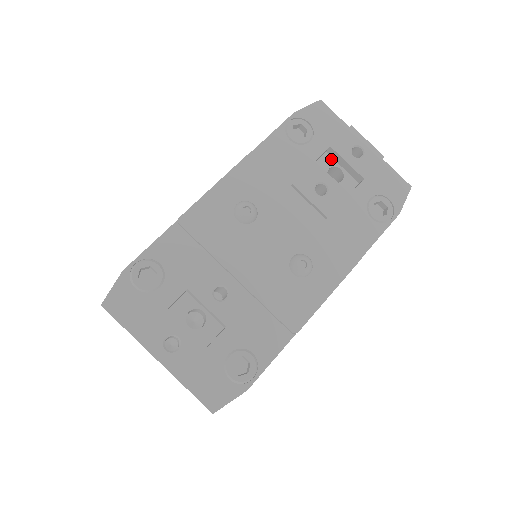
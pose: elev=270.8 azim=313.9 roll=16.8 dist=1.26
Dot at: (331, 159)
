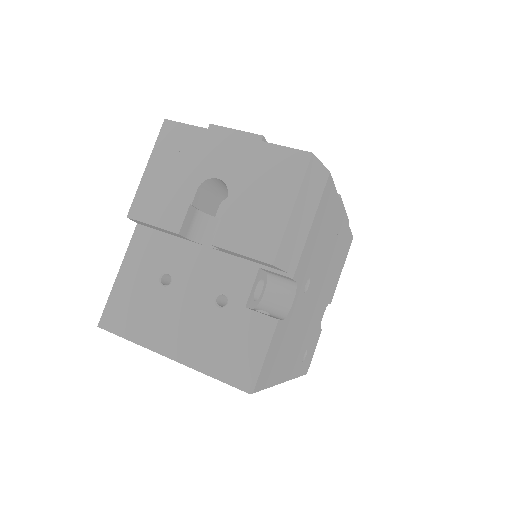
Dot at: occluded
